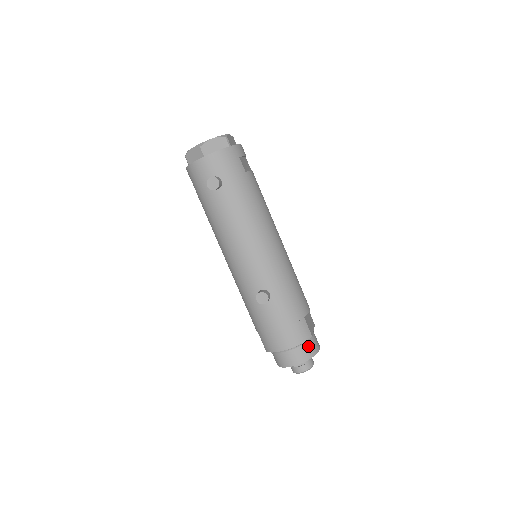
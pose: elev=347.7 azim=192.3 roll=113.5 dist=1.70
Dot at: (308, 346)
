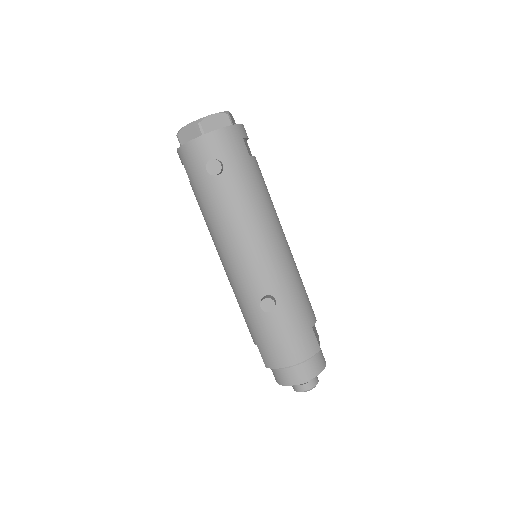
Dot at: (315, 361)
